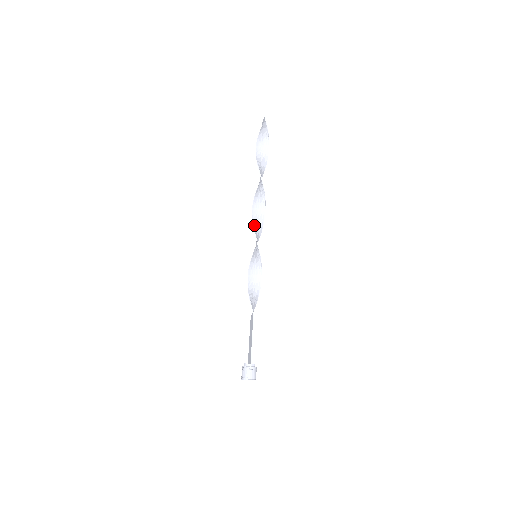
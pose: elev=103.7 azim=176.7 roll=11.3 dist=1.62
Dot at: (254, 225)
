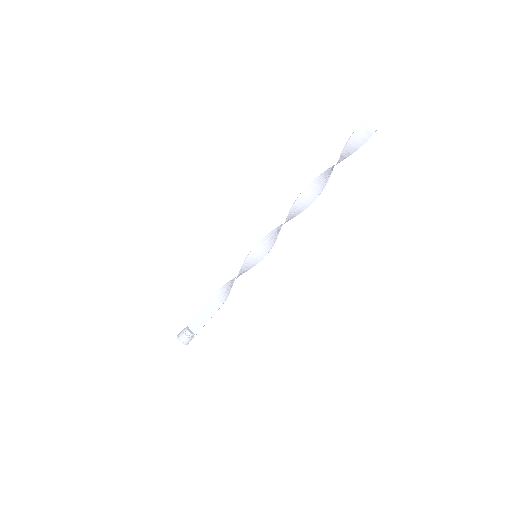
Dot at: (278, 235)
